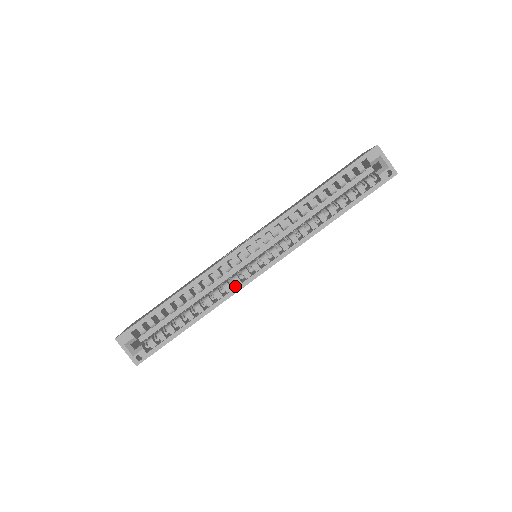
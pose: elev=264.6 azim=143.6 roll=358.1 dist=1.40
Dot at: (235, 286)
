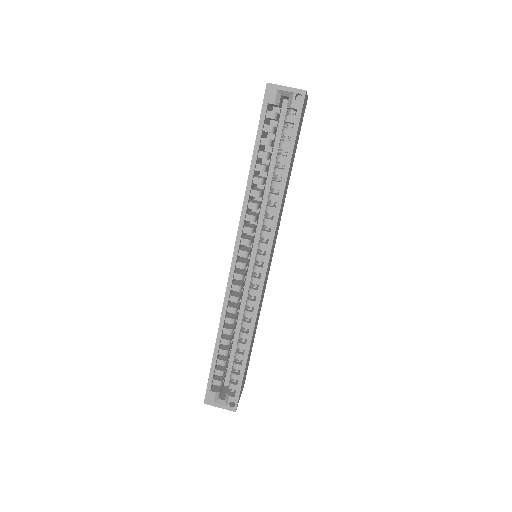
Dot at: occluded
